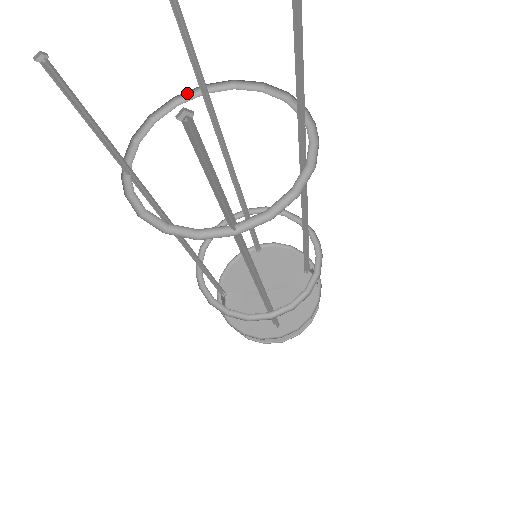
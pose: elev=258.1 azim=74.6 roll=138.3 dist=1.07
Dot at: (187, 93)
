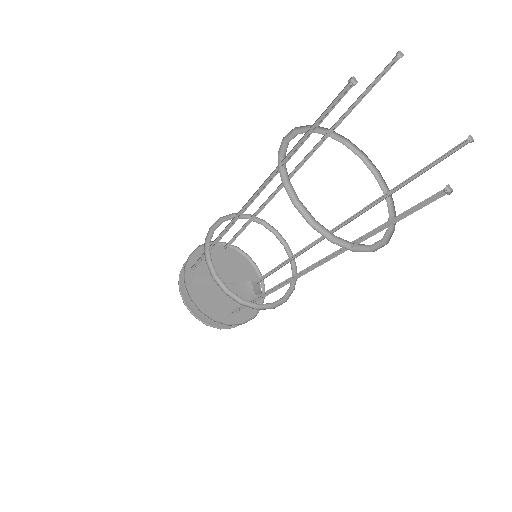
Dot at: (318, 127)
